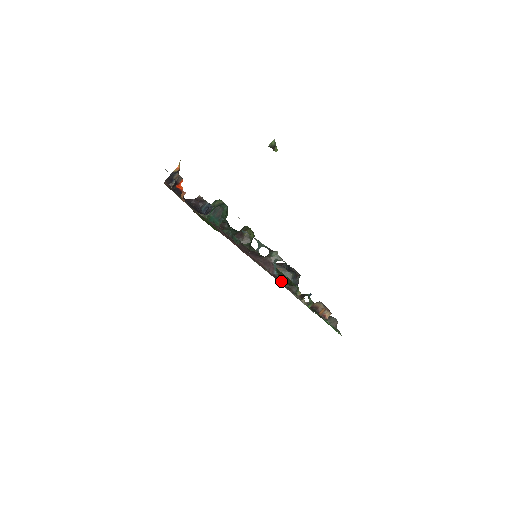
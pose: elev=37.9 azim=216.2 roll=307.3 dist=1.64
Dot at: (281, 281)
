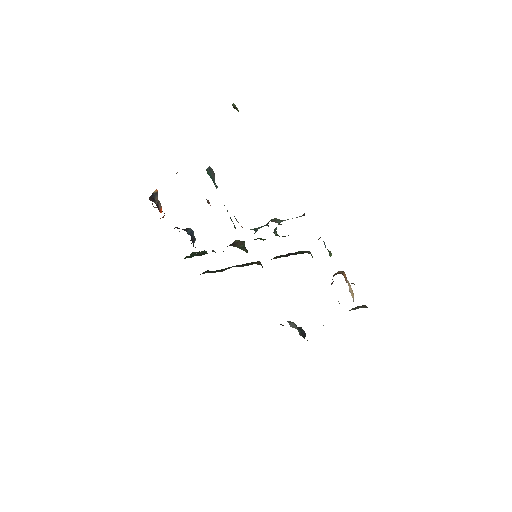
Dot at: occluded
